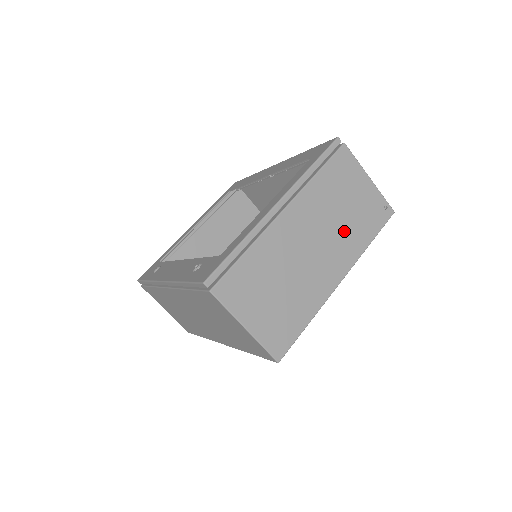
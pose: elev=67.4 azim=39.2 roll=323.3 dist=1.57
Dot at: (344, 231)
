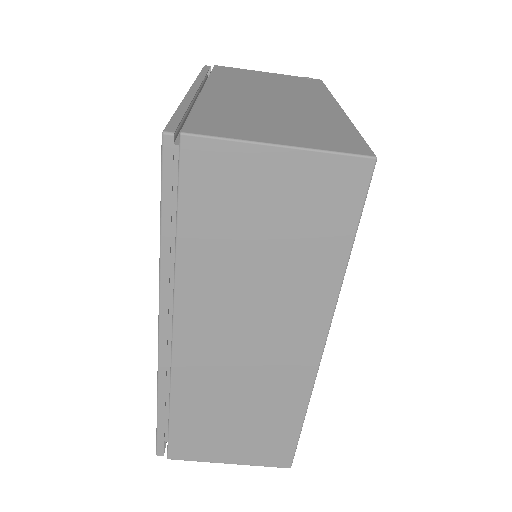
Dot at: (290, 90)
